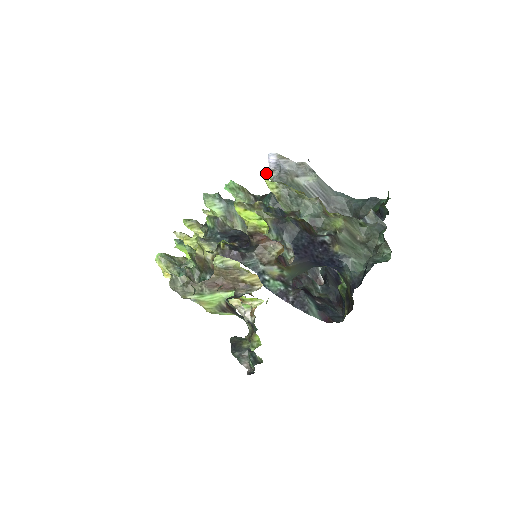
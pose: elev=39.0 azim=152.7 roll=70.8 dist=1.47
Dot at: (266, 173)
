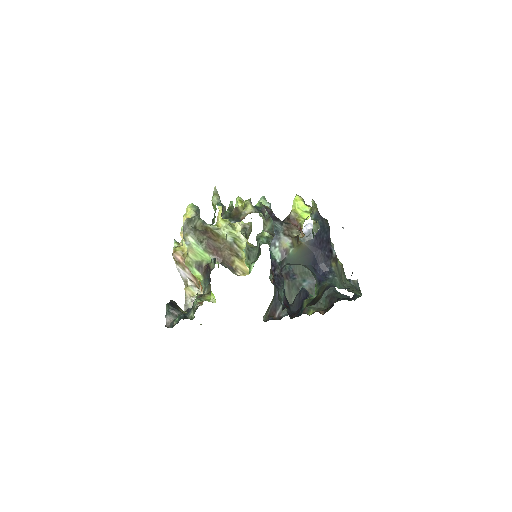
Dot at: occluded
